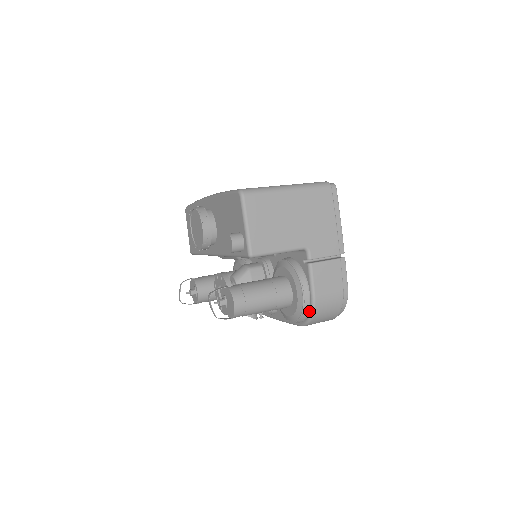
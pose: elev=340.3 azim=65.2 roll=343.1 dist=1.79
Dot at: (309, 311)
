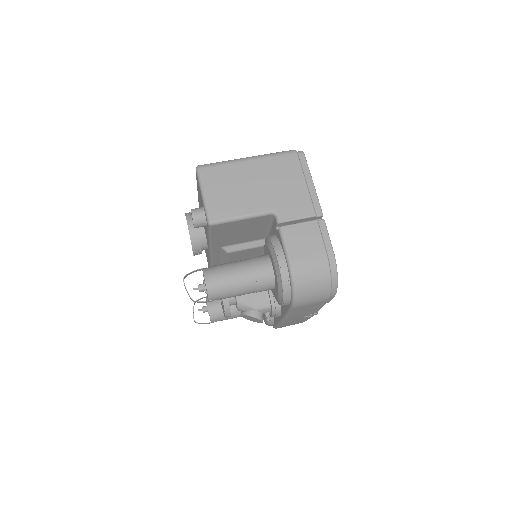
Dot at: (289, 280)
